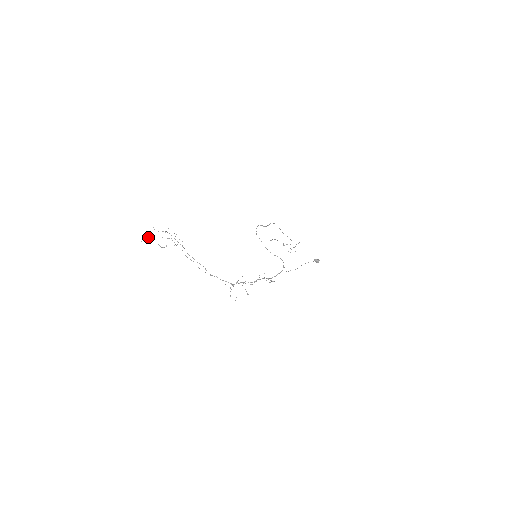
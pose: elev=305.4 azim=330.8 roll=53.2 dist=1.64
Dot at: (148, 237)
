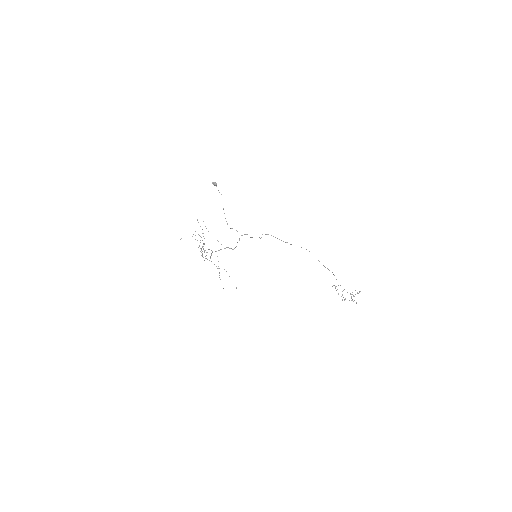
Dot at: occluded
